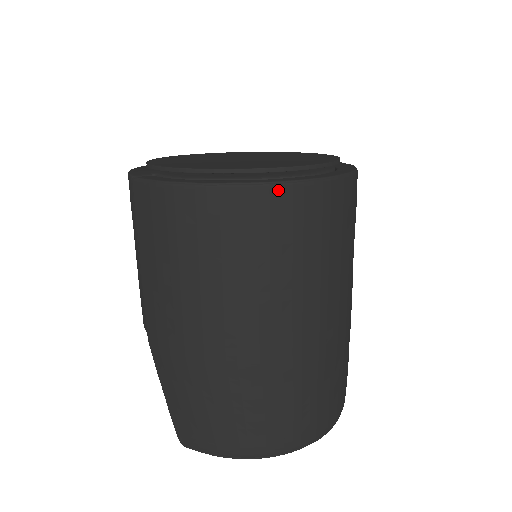
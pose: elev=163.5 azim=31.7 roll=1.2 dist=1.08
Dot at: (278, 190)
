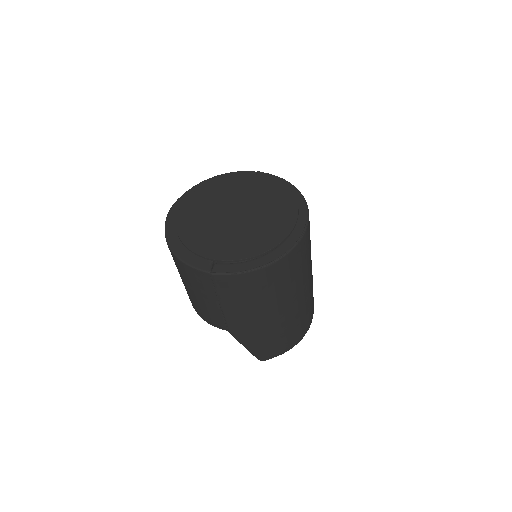
Dot at: (299, 244)
